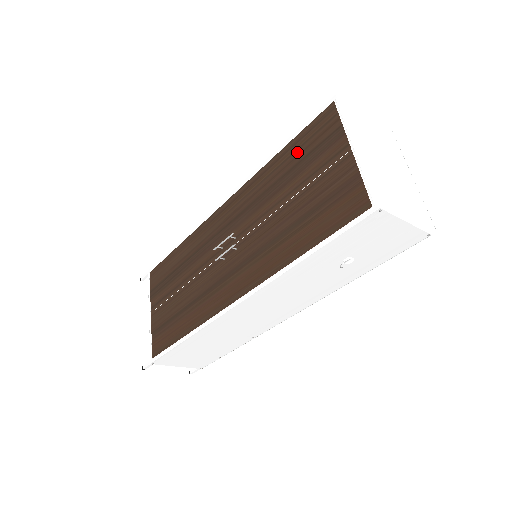
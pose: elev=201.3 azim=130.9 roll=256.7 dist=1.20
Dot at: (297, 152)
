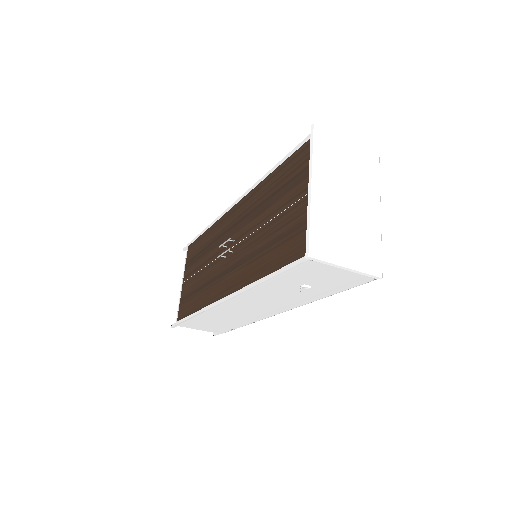
Dot at: (281, 178)
